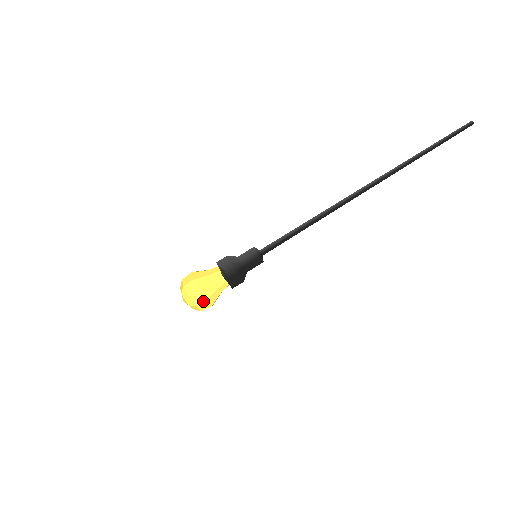
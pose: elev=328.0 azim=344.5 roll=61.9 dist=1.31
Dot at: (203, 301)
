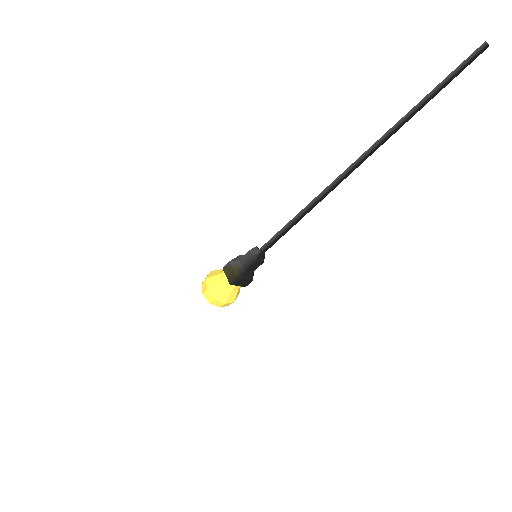
Dot at: (223, 304)
